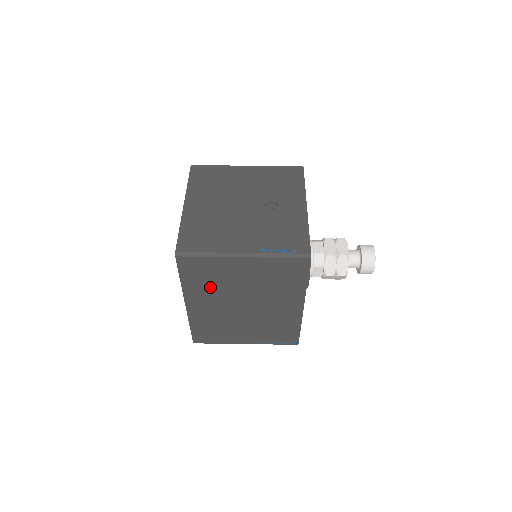
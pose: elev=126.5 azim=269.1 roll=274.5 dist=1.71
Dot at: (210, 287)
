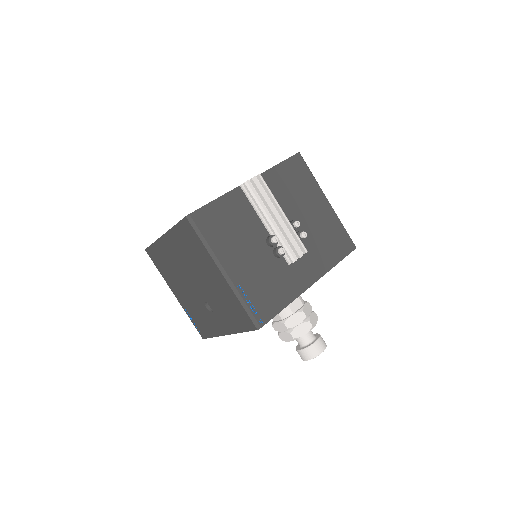
Dot at: occluded
